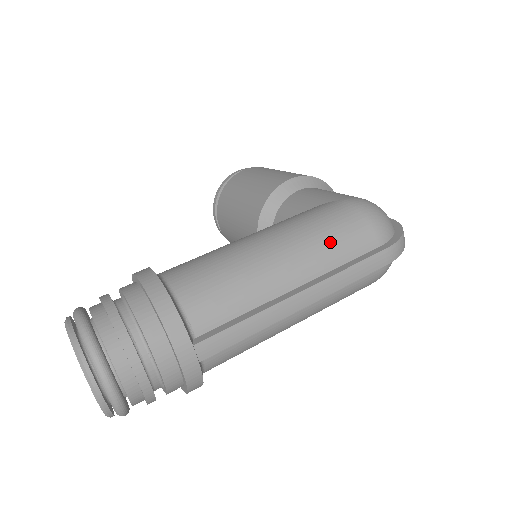
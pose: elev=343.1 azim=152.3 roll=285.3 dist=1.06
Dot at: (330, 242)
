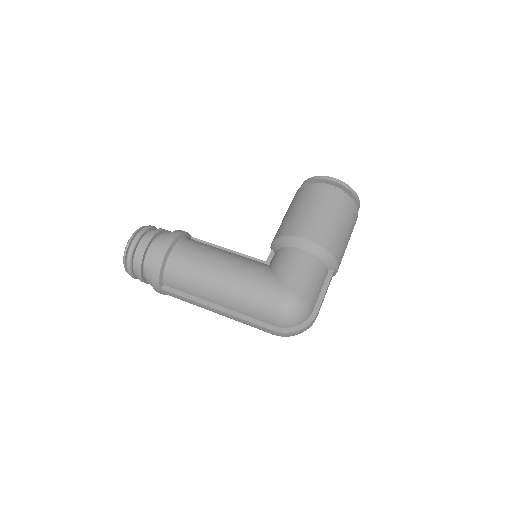
Dot at: (248, 304)
